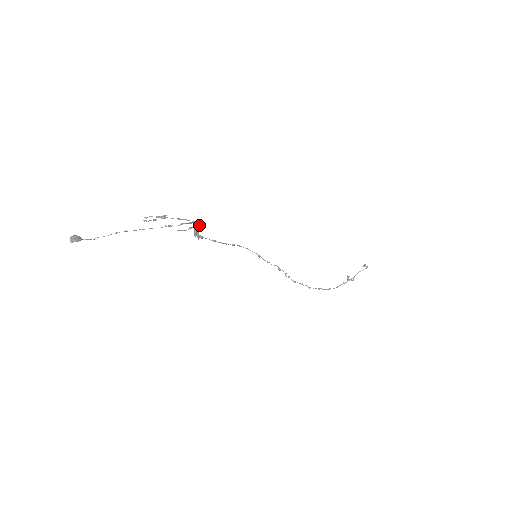
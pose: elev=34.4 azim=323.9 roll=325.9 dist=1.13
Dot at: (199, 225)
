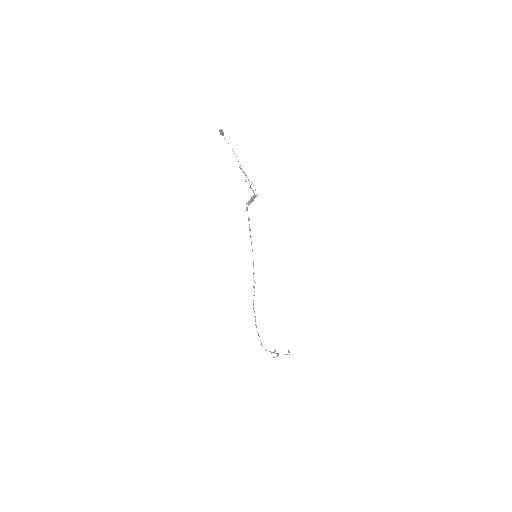
Dot at: occluded
